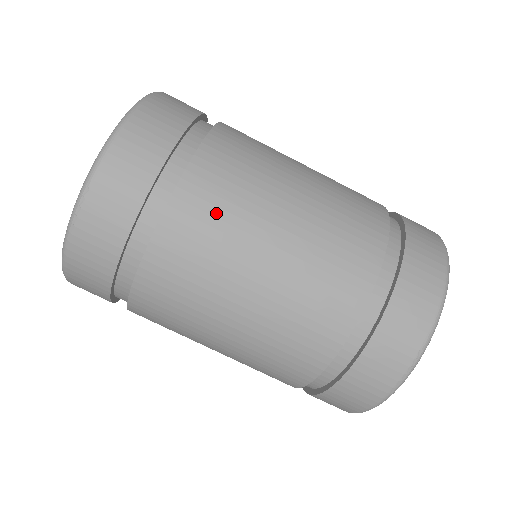
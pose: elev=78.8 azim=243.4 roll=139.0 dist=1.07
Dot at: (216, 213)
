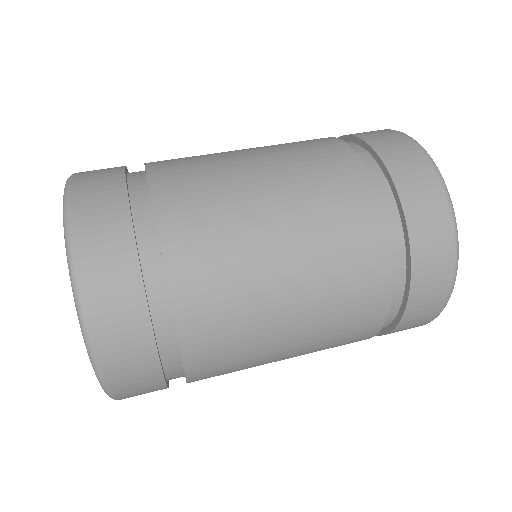
Dot at: (196, 182)
